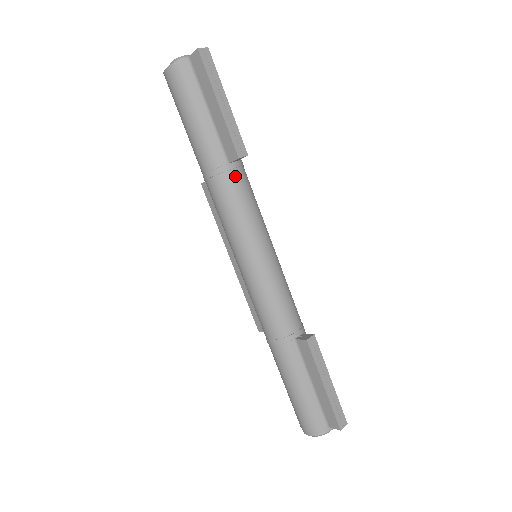
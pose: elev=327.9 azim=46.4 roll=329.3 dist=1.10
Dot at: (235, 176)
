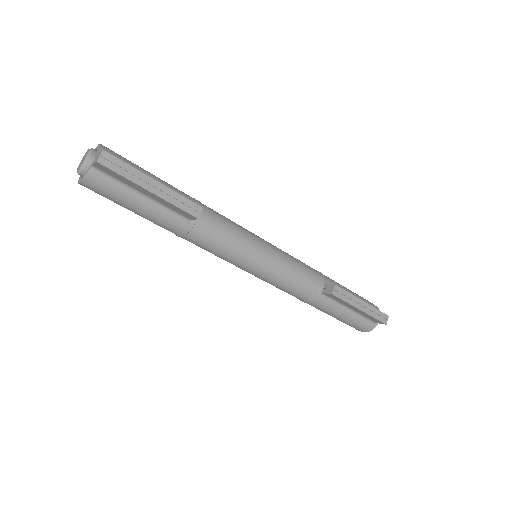
Dot at: (202, 224)
